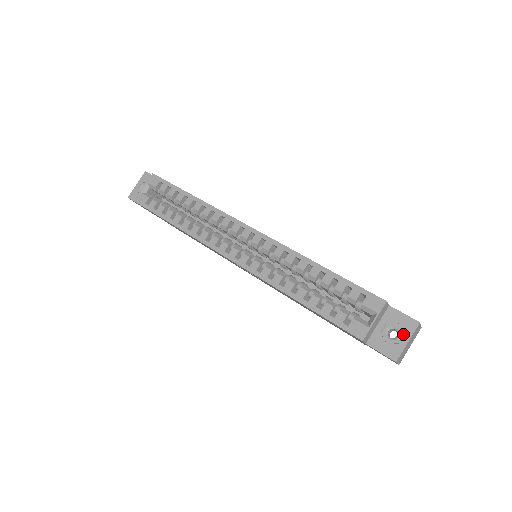
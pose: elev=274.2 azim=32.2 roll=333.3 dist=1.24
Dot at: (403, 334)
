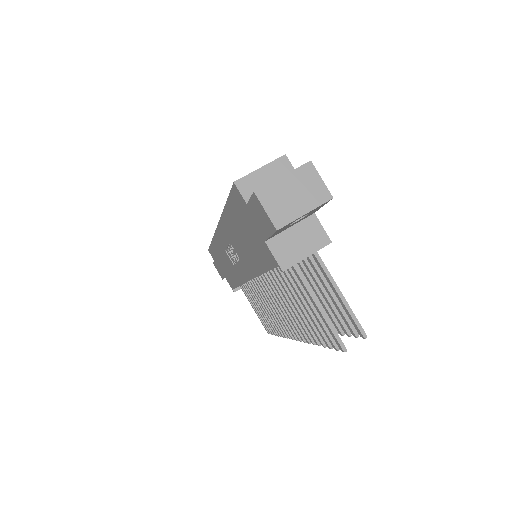
Dot at: (286, 176)
